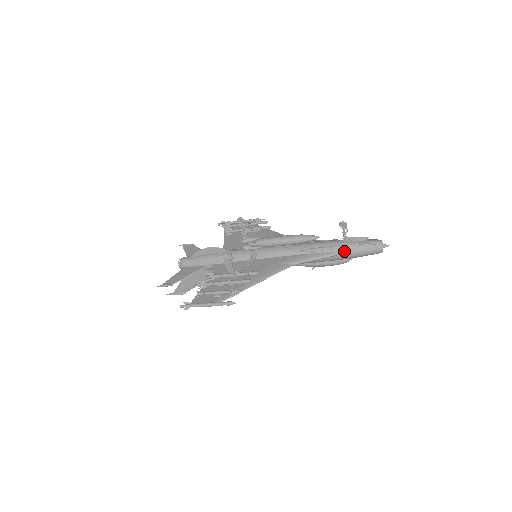
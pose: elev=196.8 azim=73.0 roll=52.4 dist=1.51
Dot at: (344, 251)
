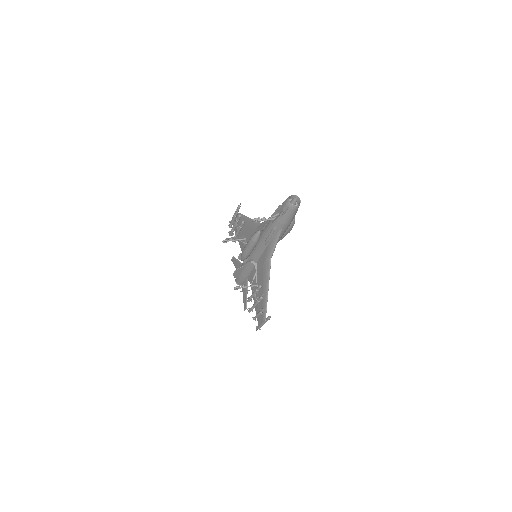
Dot at: (281, 227)
